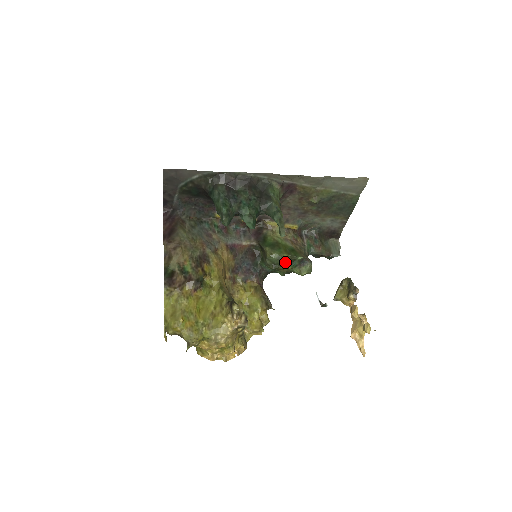
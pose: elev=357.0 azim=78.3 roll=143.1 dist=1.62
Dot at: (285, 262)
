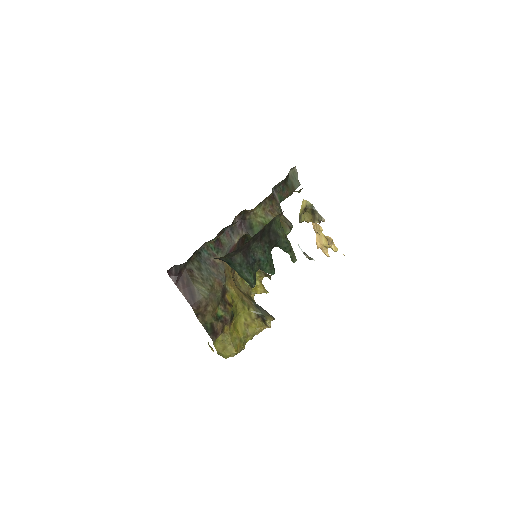
Dot at: occluded
